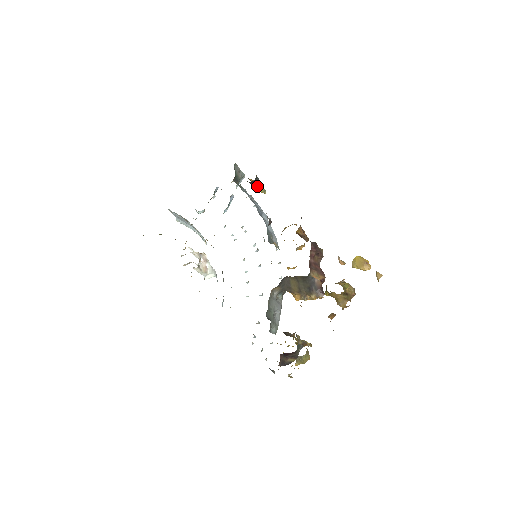
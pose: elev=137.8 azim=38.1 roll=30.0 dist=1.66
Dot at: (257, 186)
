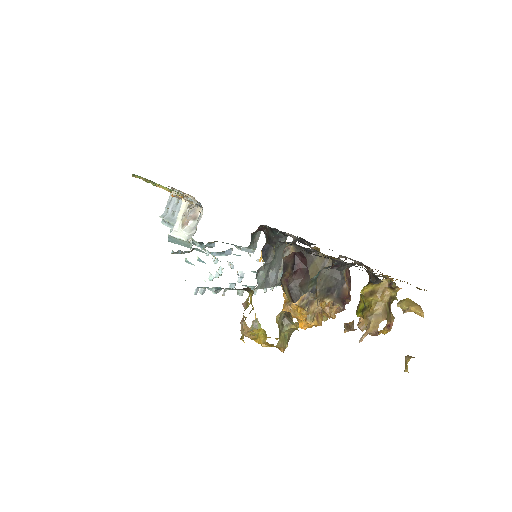
Dot at: occluded
